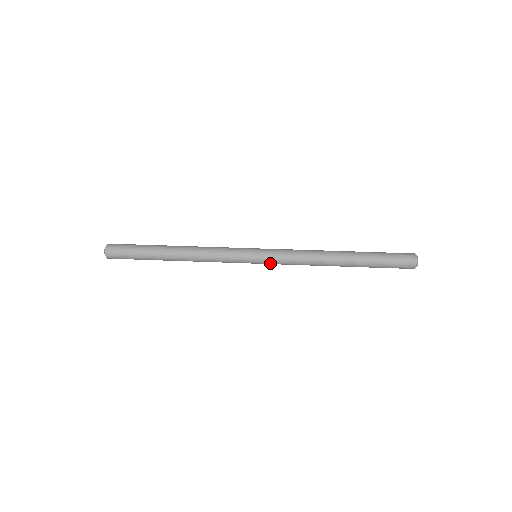
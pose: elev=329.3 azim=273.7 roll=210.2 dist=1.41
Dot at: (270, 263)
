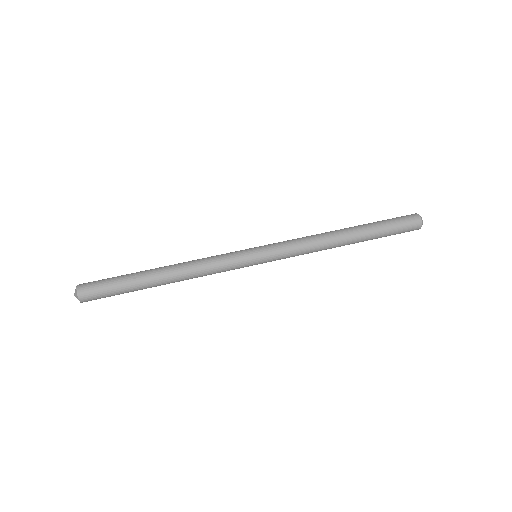
Dot at: occluded
